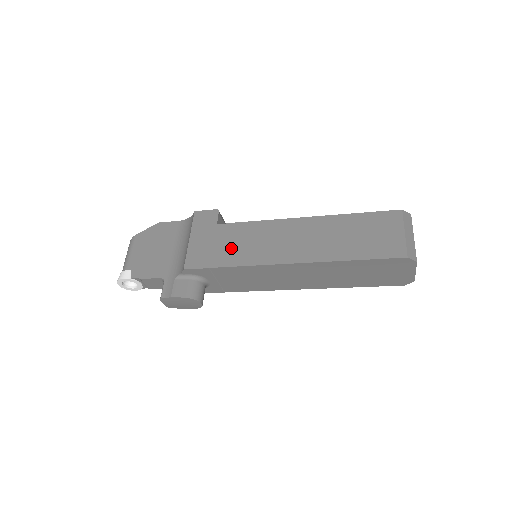
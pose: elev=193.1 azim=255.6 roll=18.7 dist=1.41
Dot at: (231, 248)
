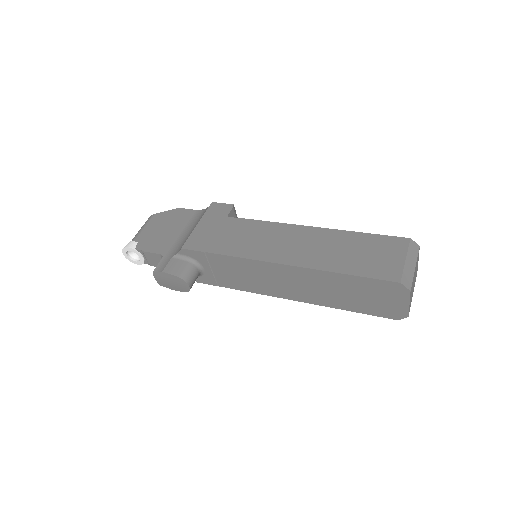
Dot at: (231, 239)
